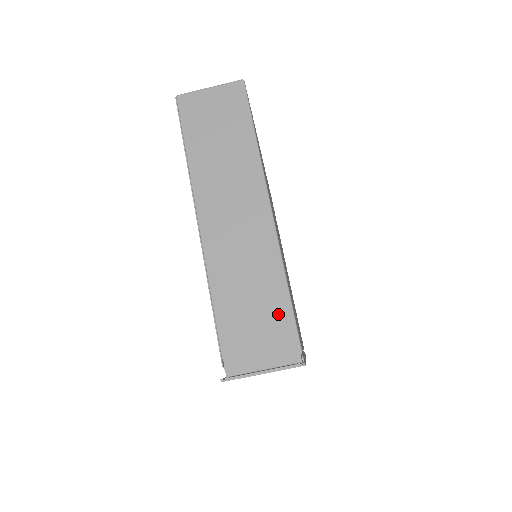
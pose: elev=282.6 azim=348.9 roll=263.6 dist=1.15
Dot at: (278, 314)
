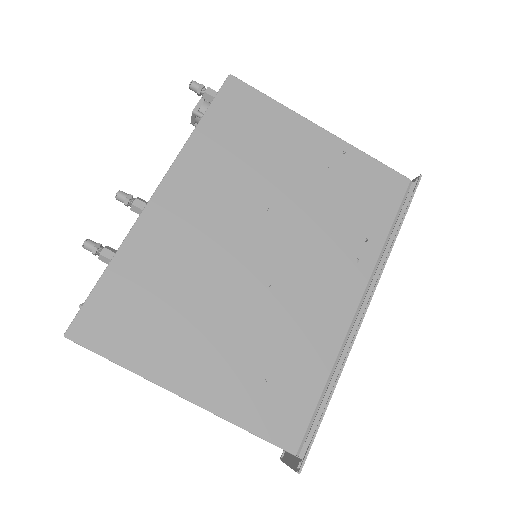
Dot at: occluded
